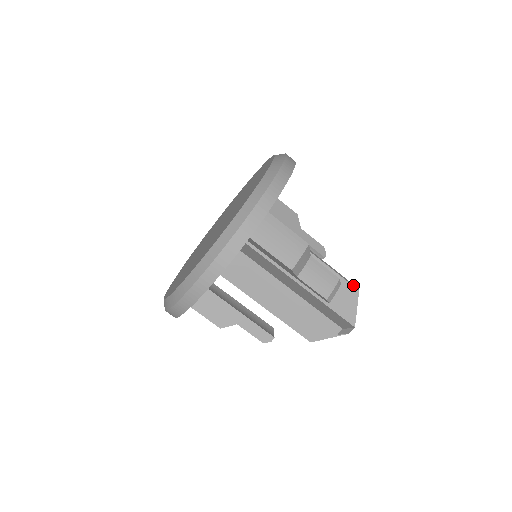
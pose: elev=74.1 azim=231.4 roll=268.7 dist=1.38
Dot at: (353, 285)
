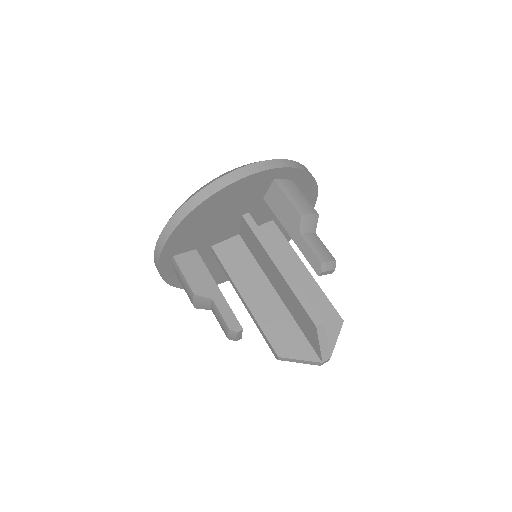
Dot at: (339, 316)
